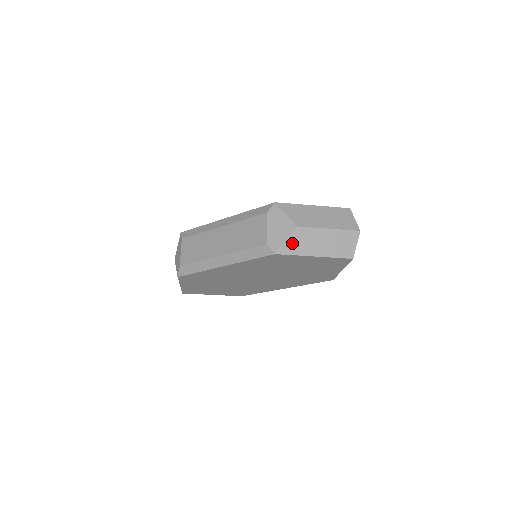
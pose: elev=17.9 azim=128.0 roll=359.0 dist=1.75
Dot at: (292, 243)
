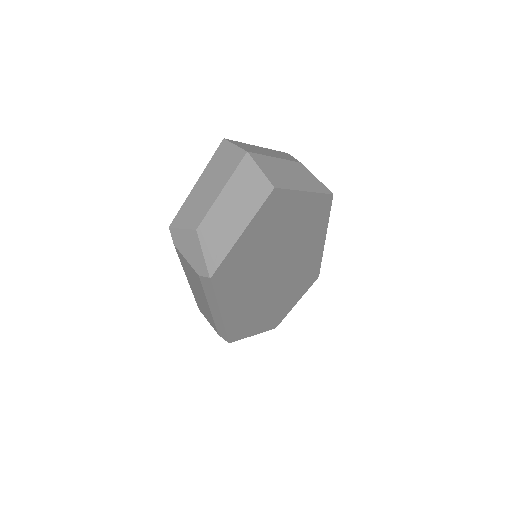
Dot at: (210, 250)
